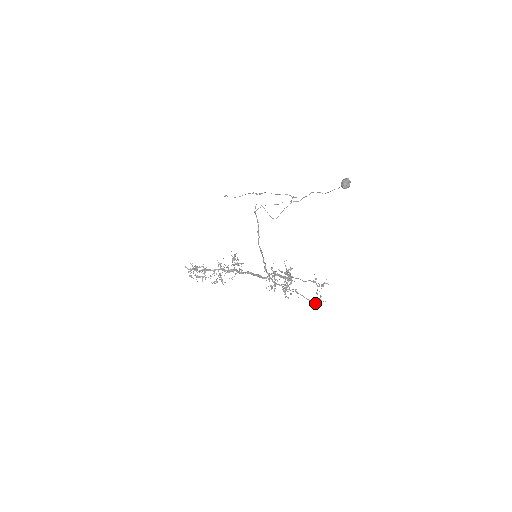
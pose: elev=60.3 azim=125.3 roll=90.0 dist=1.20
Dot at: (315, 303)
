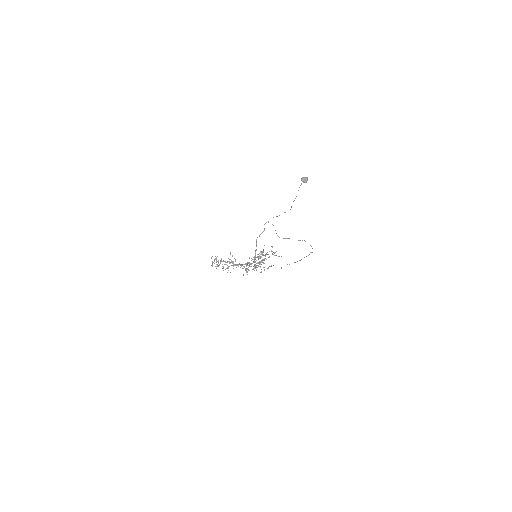
Dot at: (267, 268)
